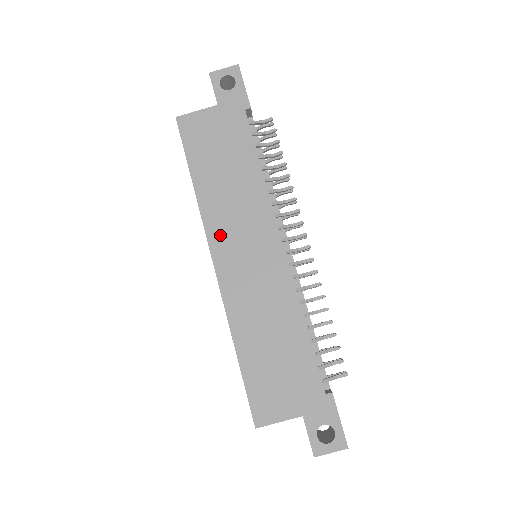
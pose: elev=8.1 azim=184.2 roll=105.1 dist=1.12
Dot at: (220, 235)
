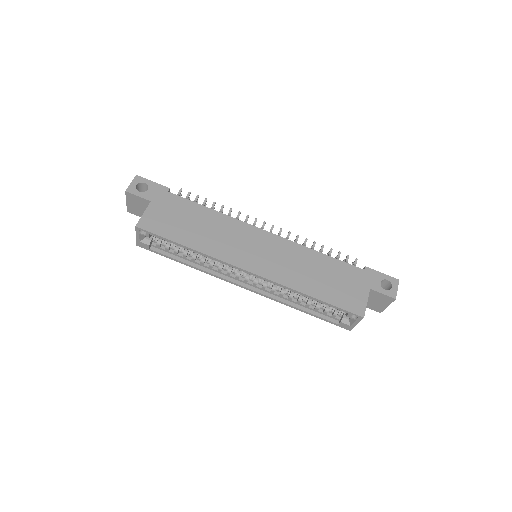
Dot at: (234, 256)
